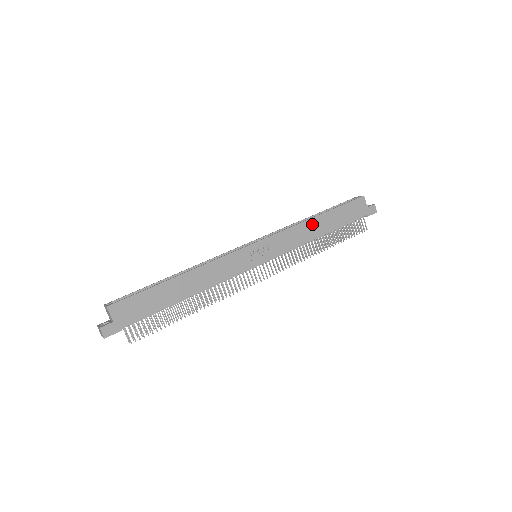
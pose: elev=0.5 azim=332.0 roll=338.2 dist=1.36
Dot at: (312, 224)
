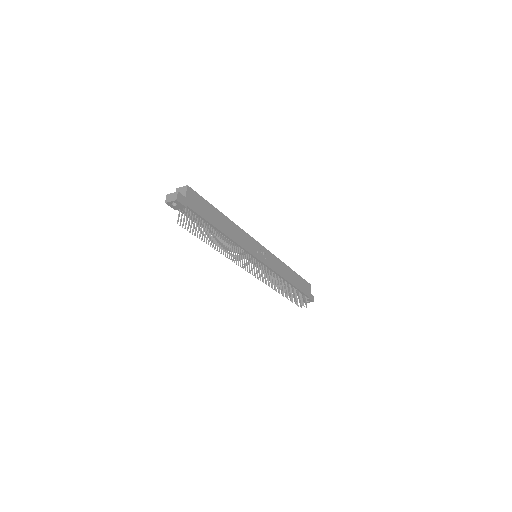
Dot at: (287, 270)
